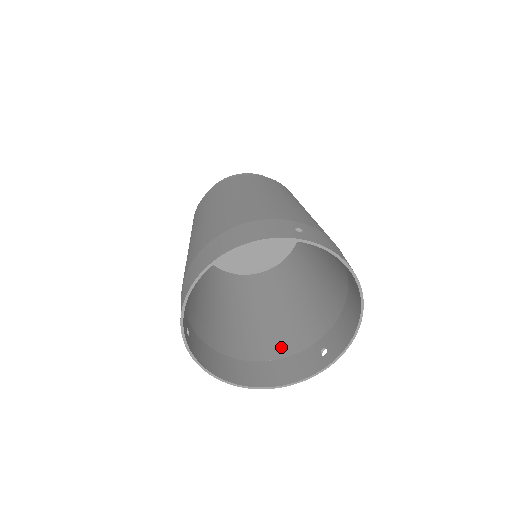
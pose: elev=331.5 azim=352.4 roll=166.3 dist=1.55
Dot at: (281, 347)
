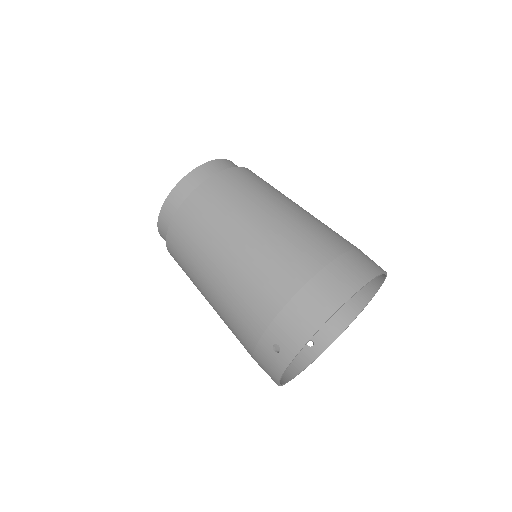
Dot at: occluded
